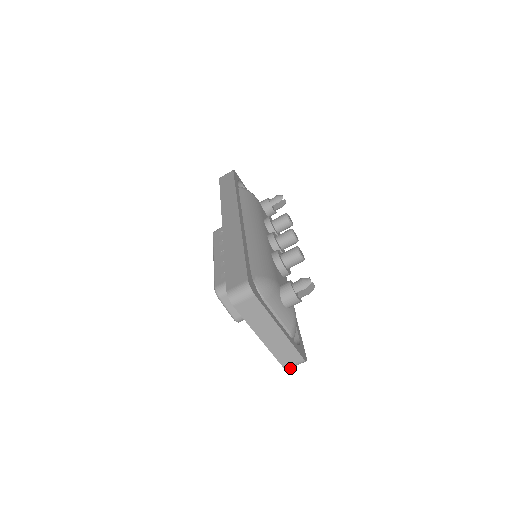
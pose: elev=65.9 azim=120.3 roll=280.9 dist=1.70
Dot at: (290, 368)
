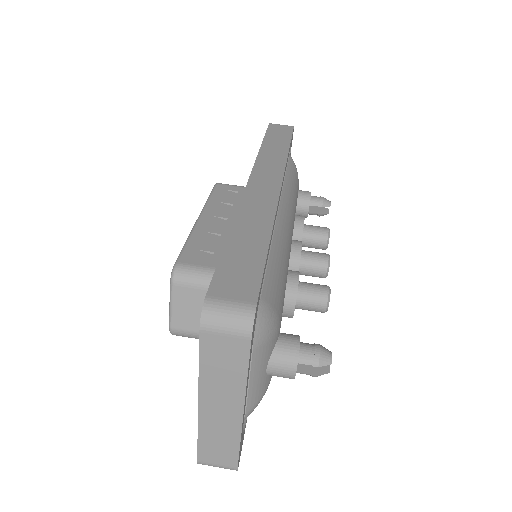
Dot at: (206, 464)
